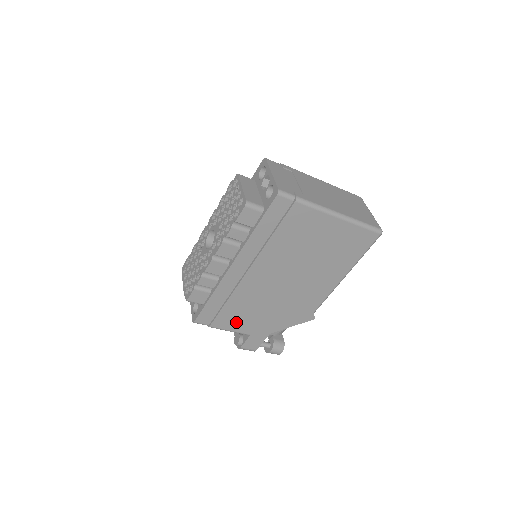
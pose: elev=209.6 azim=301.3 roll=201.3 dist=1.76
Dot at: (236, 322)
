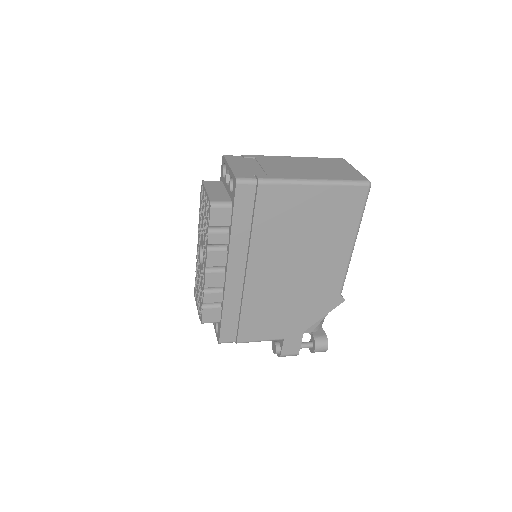
Dot at: (262, 330)
